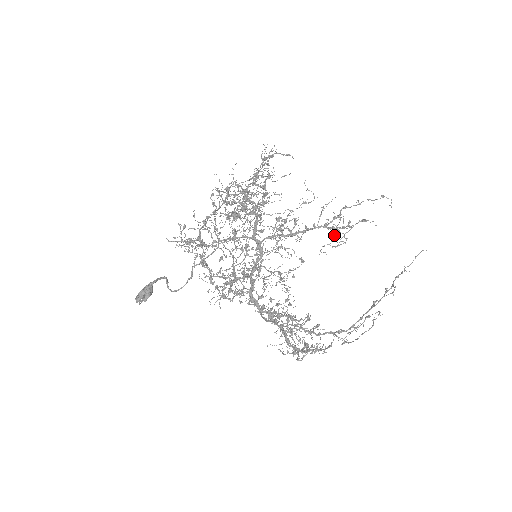
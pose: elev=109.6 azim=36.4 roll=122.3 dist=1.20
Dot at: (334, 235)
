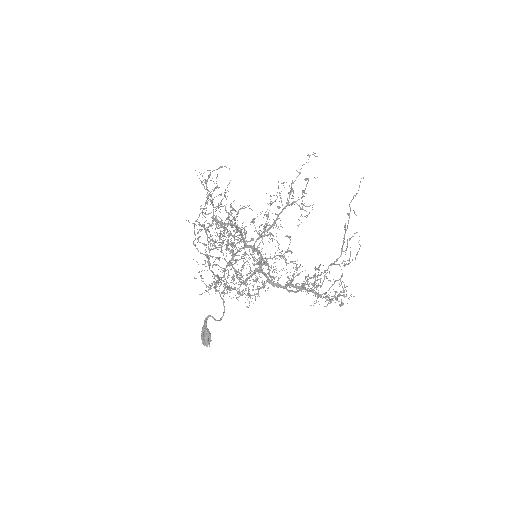
Dot at: occluded
